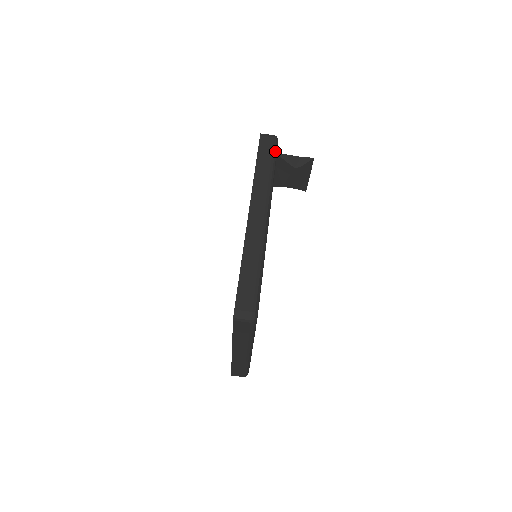
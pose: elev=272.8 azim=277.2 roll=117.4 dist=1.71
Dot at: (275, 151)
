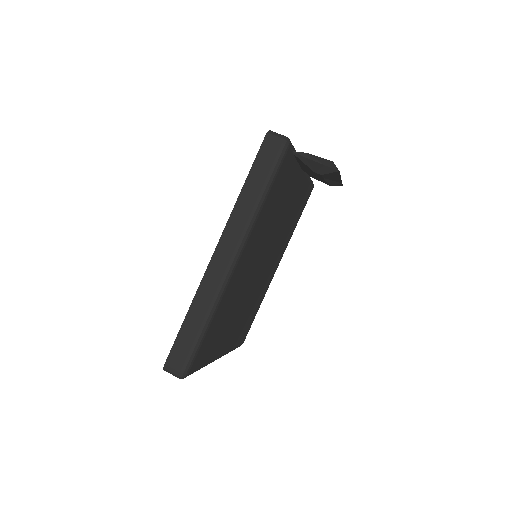
Dot at: (276, 166)
